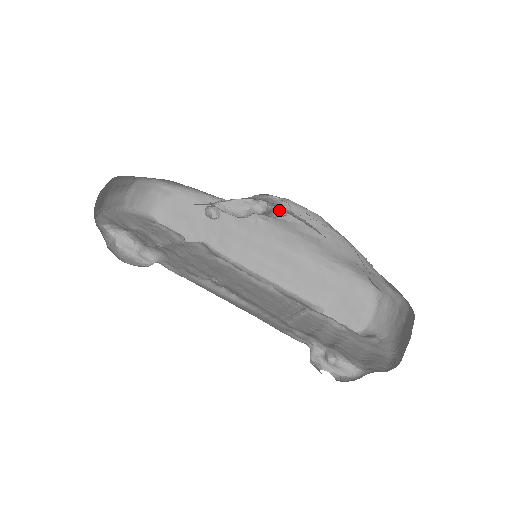
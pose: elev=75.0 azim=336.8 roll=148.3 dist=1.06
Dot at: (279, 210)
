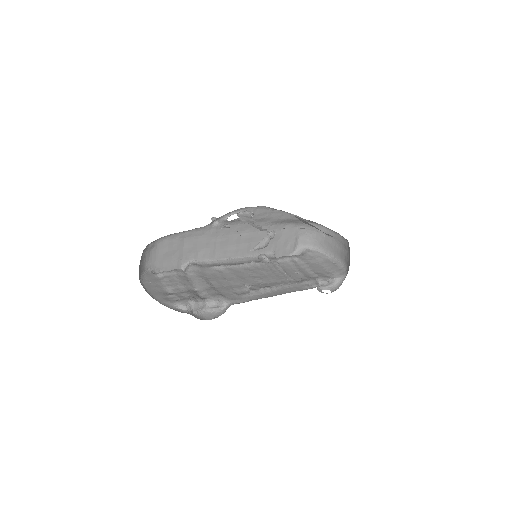
Dot at: occluded
